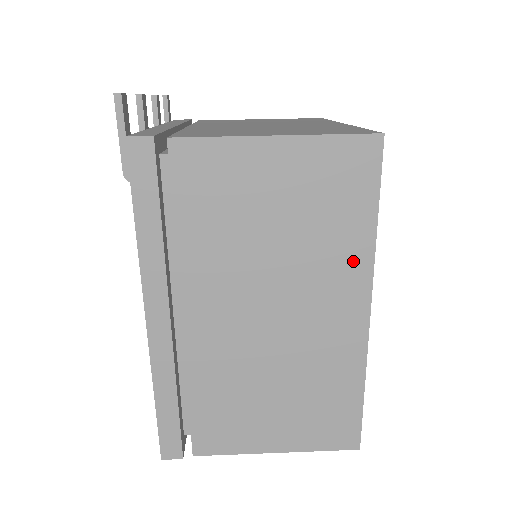
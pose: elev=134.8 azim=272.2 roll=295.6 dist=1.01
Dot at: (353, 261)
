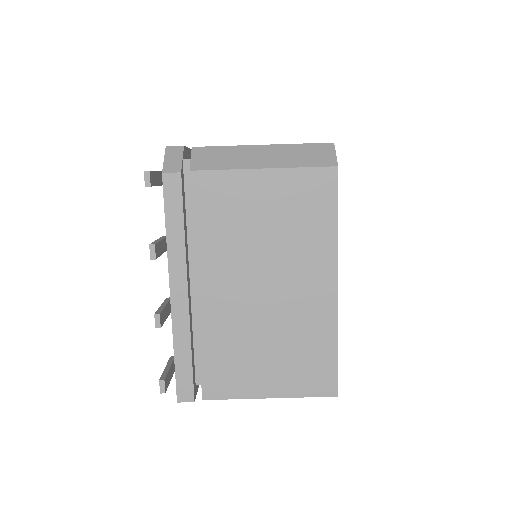
Dot at: occluded
